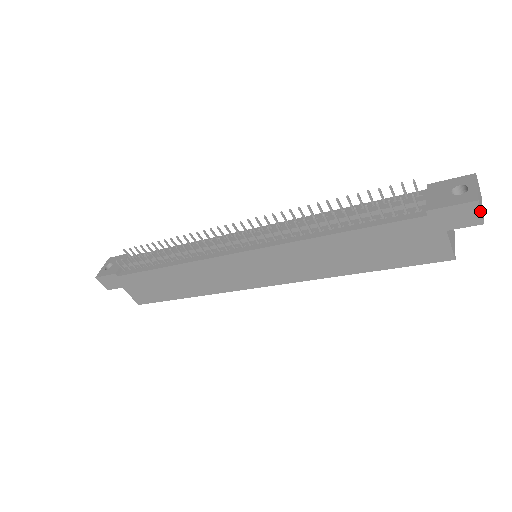
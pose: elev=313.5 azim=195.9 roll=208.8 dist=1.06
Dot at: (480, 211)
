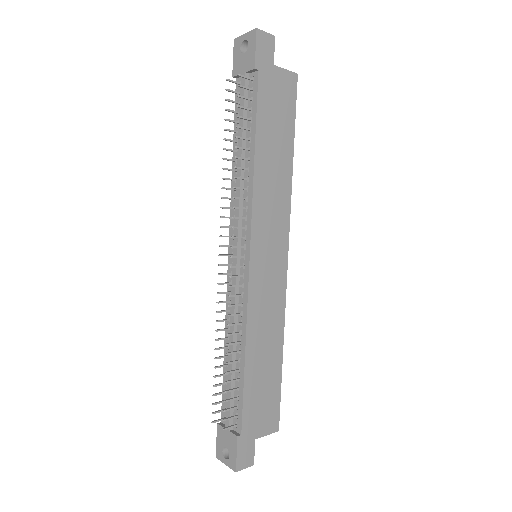
Dot at: (265, 32)
